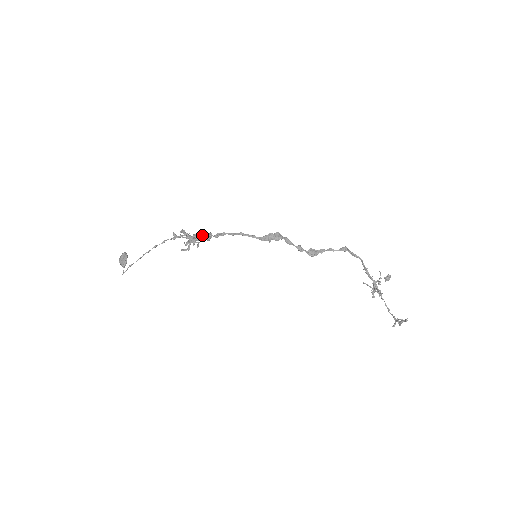
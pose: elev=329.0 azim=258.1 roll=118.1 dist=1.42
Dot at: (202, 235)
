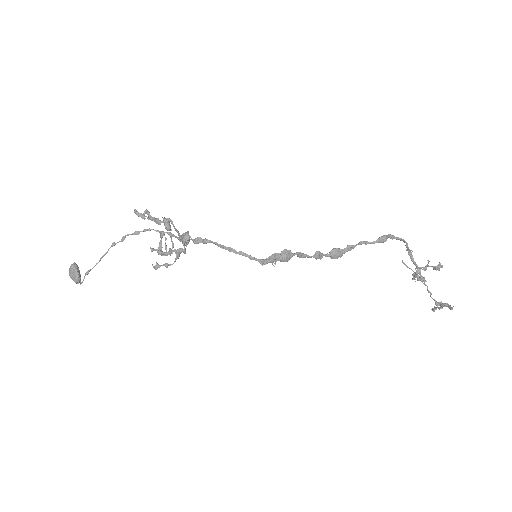
Dot at: (175, 250)
